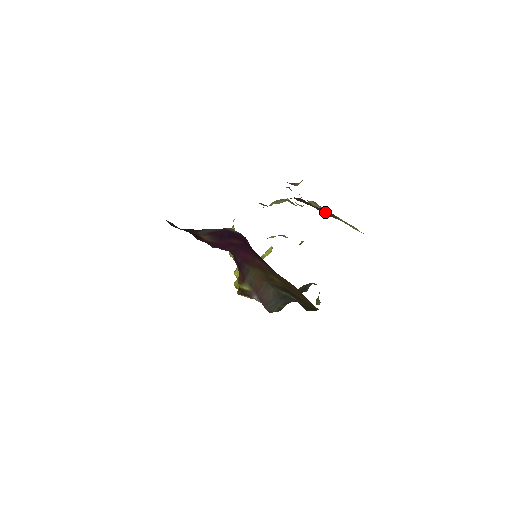
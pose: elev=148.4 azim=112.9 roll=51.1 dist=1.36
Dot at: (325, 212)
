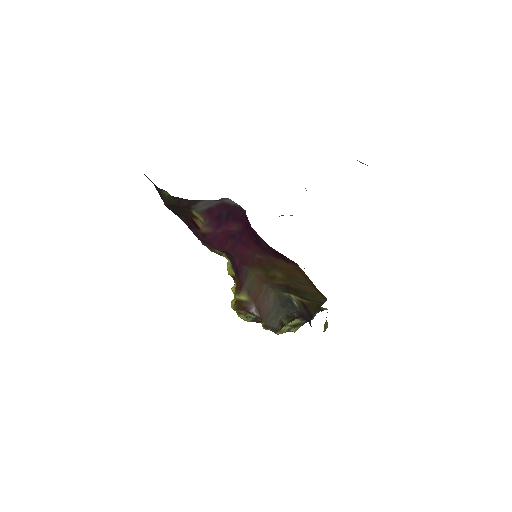
Dot at: occluded
